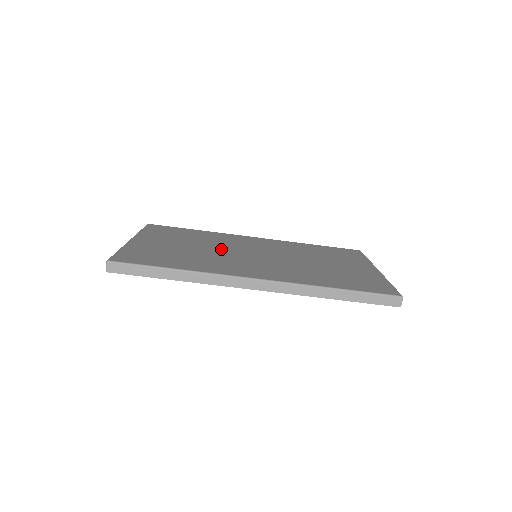
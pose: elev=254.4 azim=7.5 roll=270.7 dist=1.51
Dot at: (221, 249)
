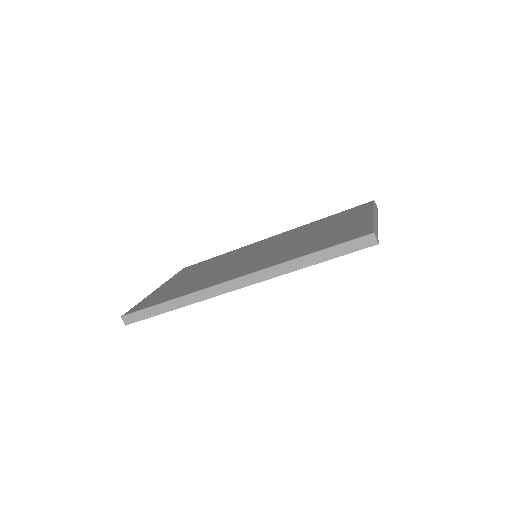
Dot at: (226, 264)
